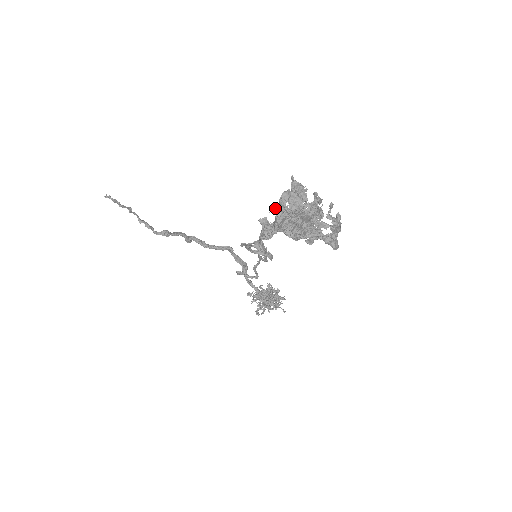
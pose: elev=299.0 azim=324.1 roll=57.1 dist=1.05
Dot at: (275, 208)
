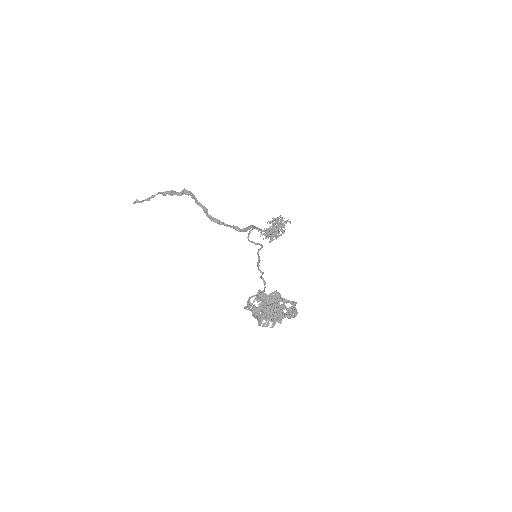
Dot at: (255, 298)
